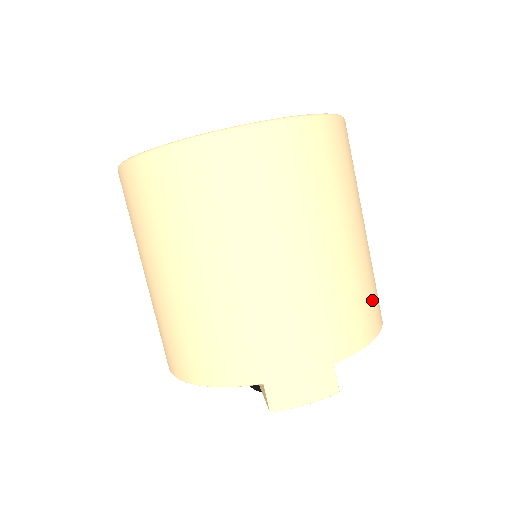
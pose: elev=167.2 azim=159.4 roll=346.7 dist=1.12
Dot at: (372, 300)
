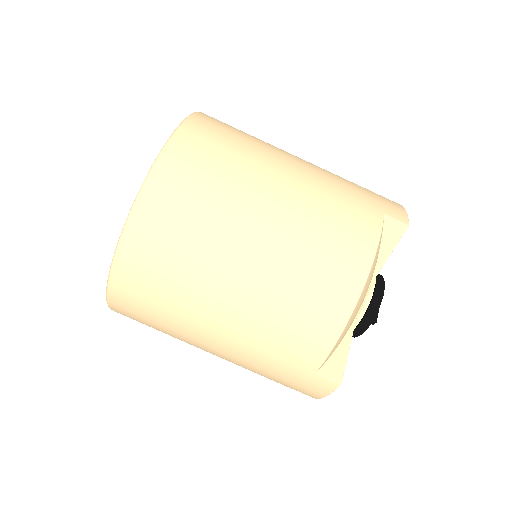
Dot at: occluded
